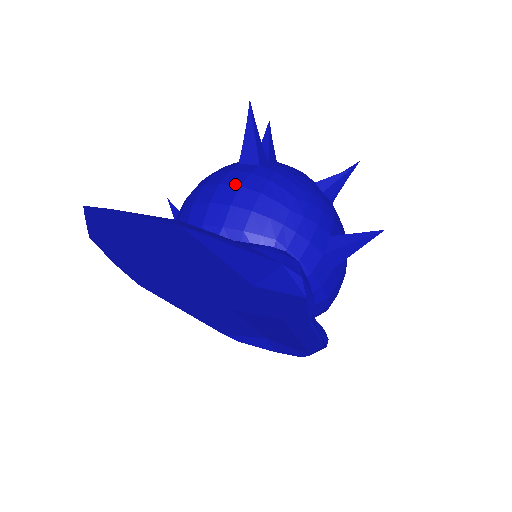
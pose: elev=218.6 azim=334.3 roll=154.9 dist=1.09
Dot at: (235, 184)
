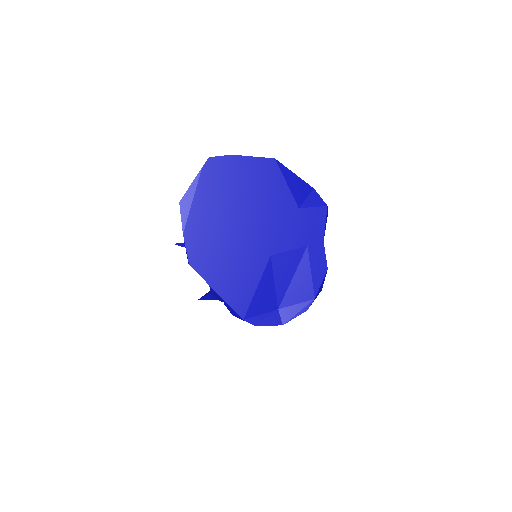
Dot at: occluded
